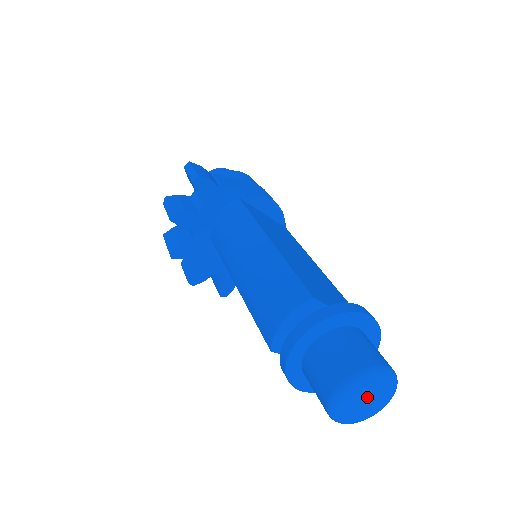
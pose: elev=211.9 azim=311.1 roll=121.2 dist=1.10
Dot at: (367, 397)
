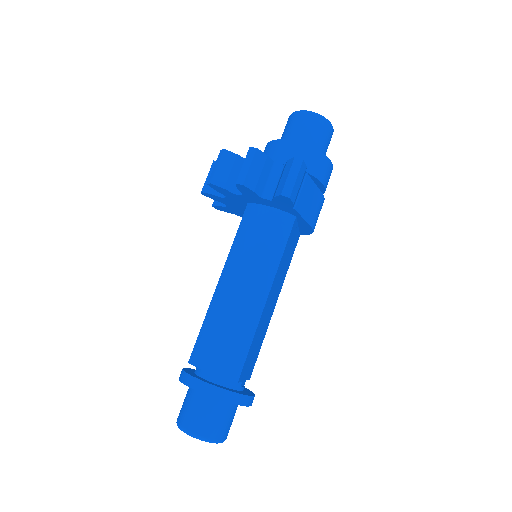
Dot at: occluded
